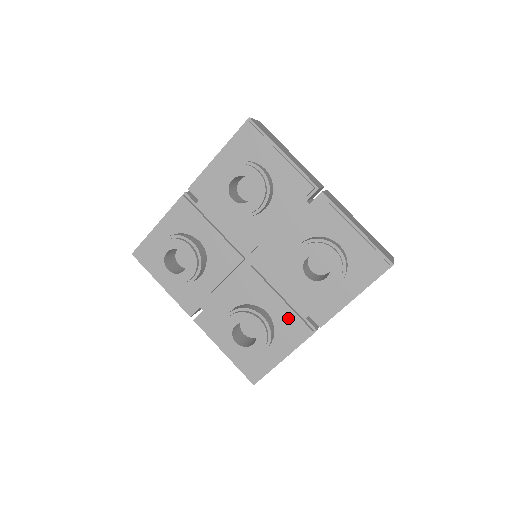
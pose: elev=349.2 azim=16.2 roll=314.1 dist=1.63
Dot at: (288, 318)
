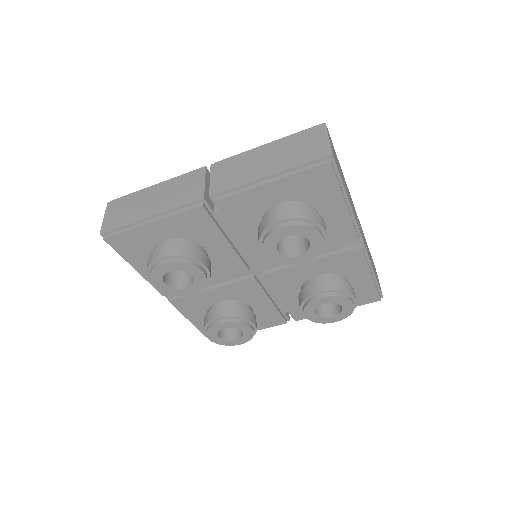
Dot at: (270, 313)
